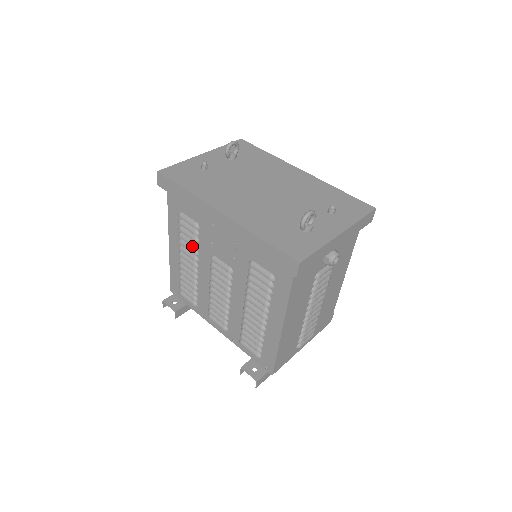
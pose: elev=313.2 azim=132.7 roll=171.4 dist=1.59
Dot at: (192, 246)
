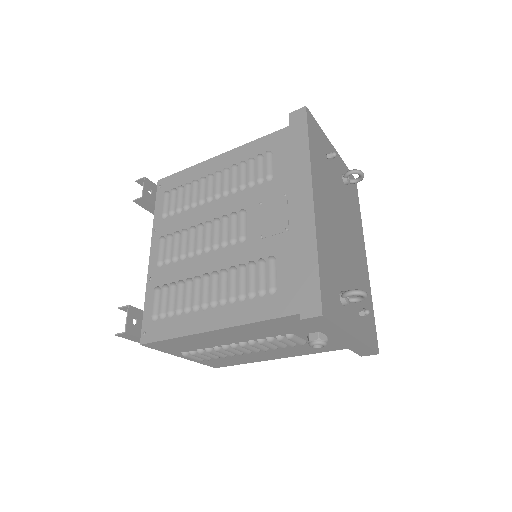
Dot at: (240, 182)
